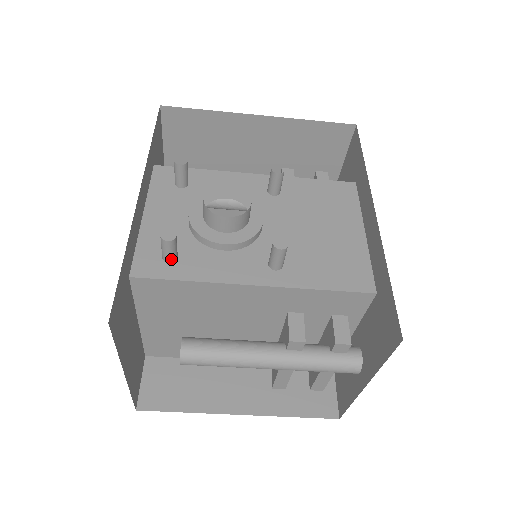
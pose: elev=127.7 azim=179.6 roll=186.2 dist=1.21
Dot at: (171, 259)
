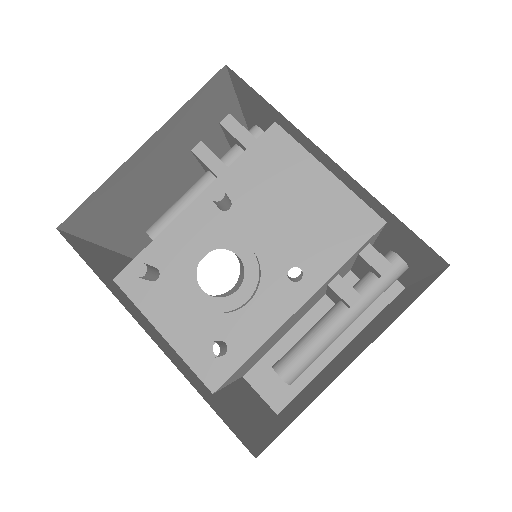
Dot at: (225, 352)
